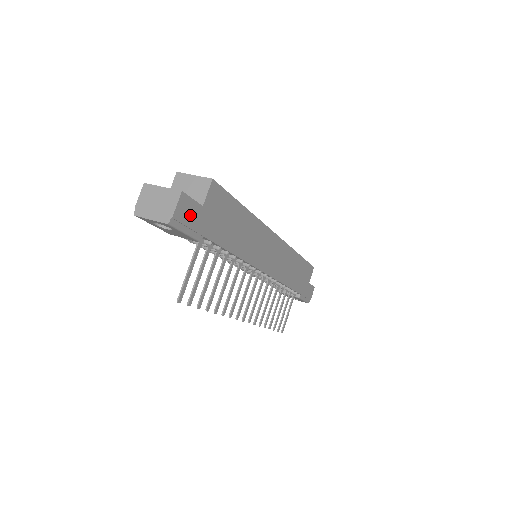
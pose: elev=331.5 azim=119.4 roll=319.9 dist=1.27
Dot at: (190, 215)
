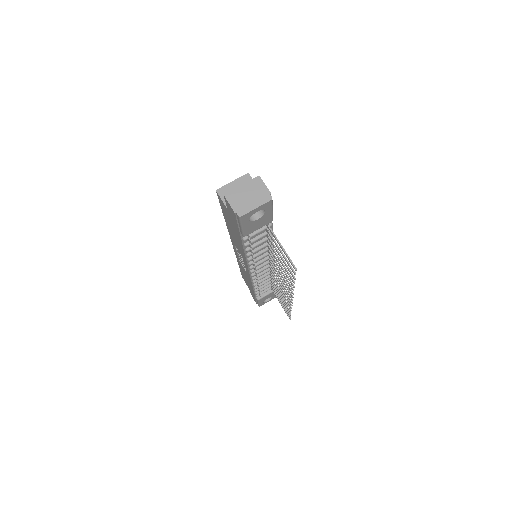
Dot at: occluded
